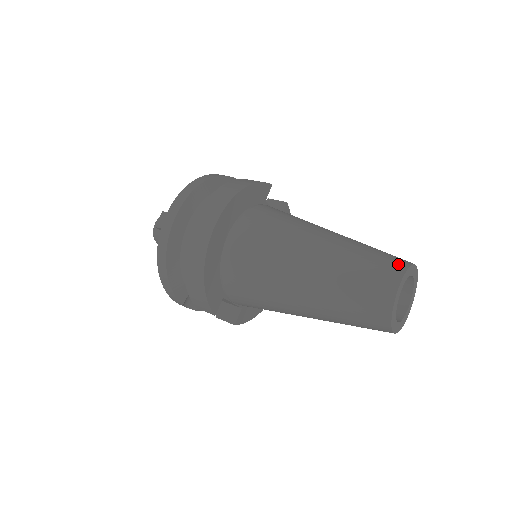
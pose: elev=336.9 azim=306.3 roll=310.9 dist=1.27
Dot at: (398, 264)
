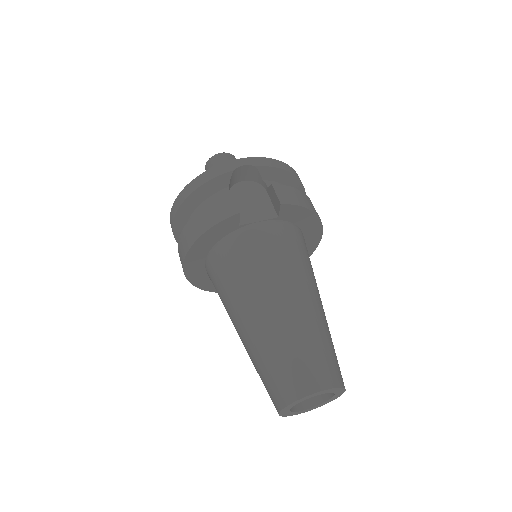
Dot at: (286, 394)
